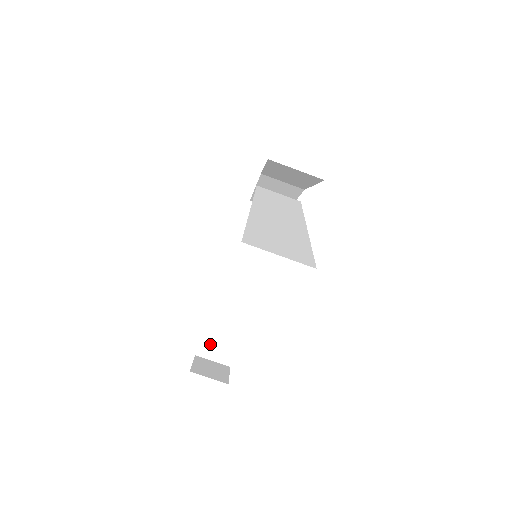
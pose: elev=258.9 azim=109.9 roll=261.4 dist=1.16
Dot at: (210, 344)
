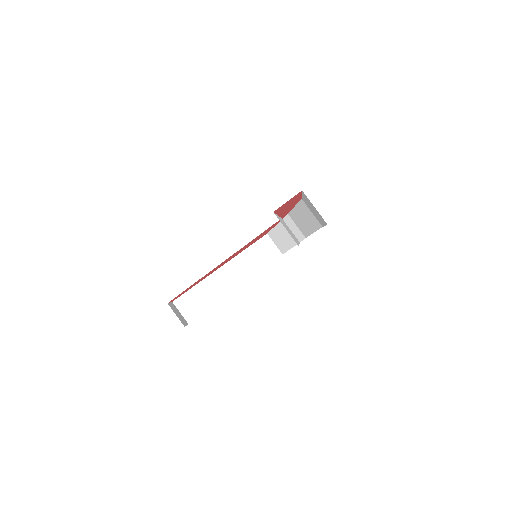
Dot at: (186, 301)
